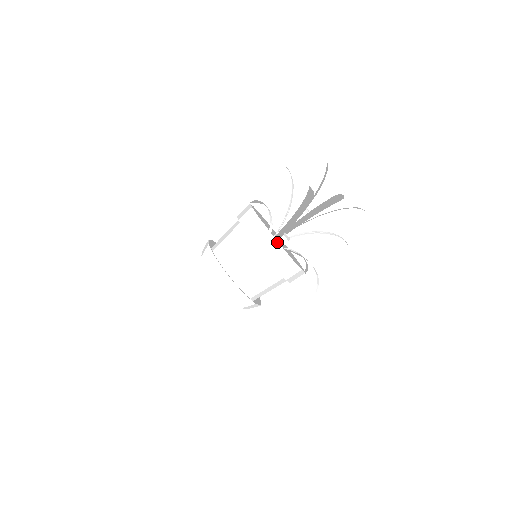
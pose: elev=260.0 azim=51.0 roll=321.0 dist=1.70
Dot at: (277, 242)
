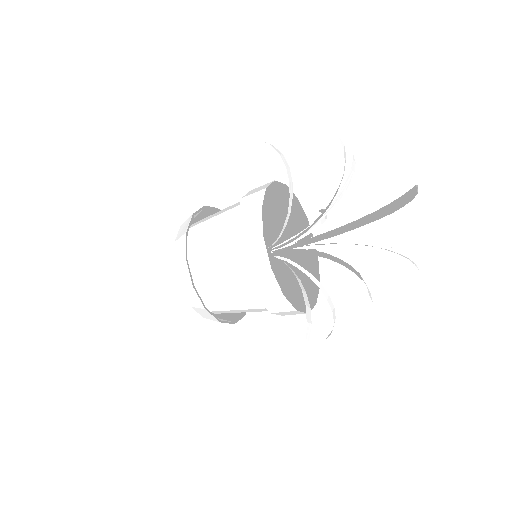
Dot at: (291, 306)
